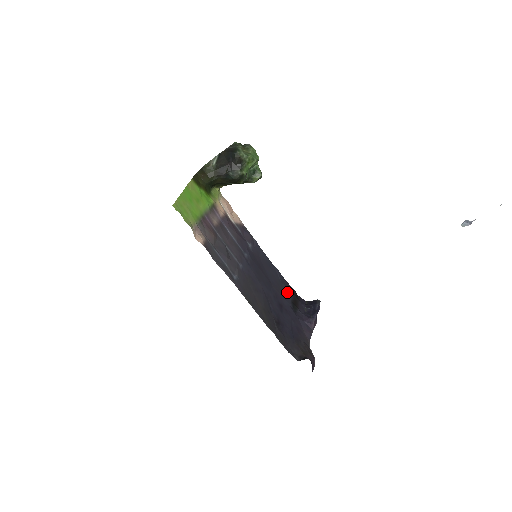
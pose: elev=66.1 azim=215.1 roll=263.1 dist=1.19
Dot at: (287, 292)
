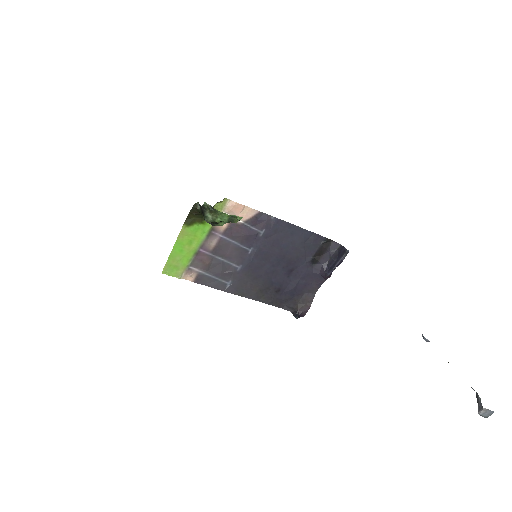
Dot at: (310, 249)
